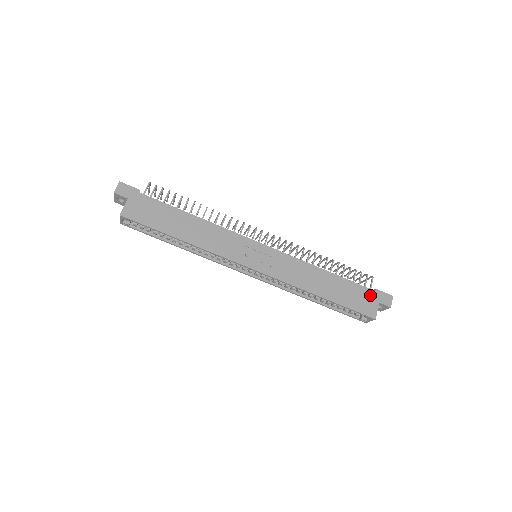
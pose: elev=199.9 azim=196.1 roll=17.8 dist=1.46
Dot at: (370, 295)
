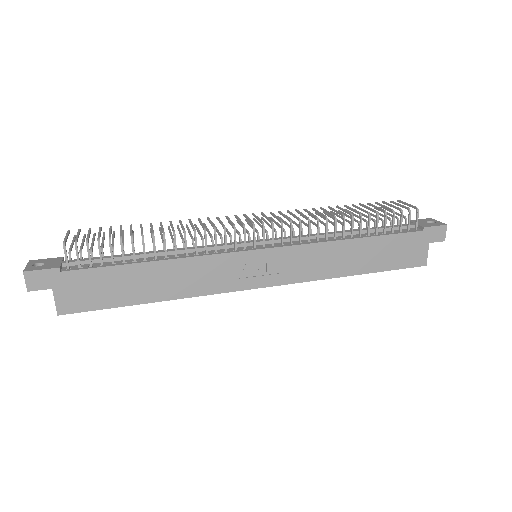
Dot at: (417, 240)
